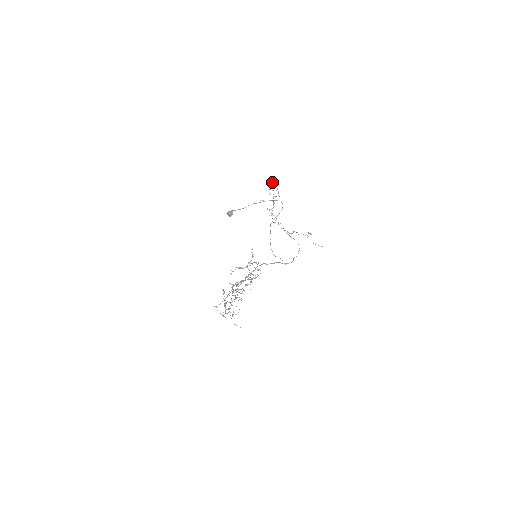
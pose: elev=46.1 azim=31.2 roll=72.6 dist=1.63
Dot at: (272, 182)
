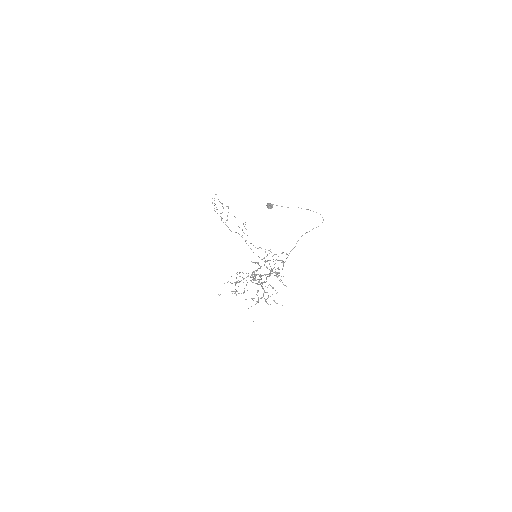
Dot at: (216, 194)
